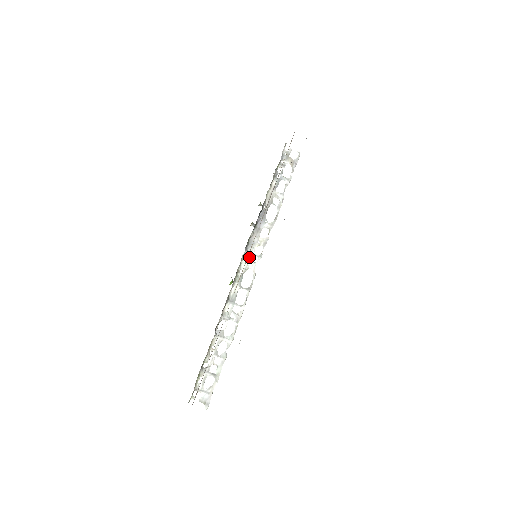
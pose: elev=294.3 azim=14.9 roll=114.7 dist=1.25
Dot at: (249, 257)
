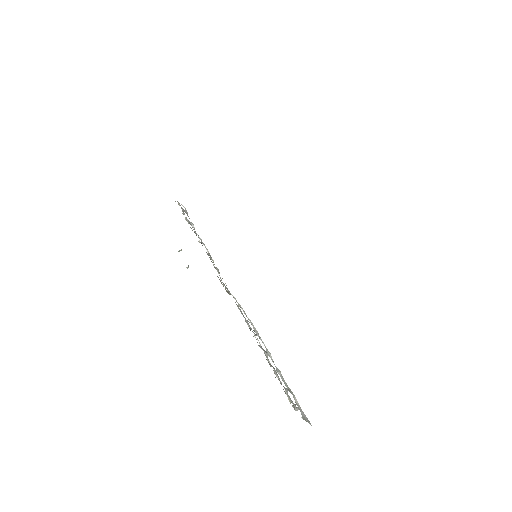
Dot at: occluded
